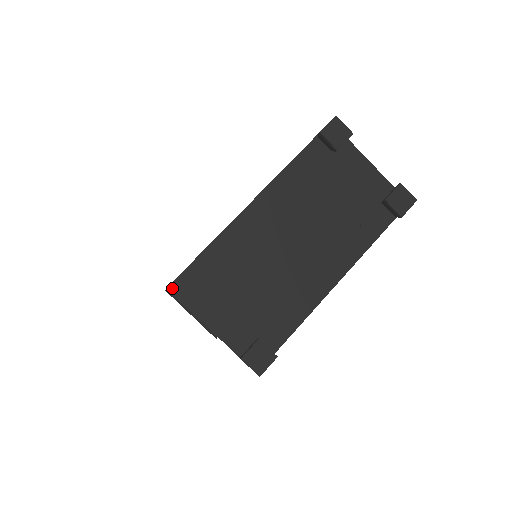
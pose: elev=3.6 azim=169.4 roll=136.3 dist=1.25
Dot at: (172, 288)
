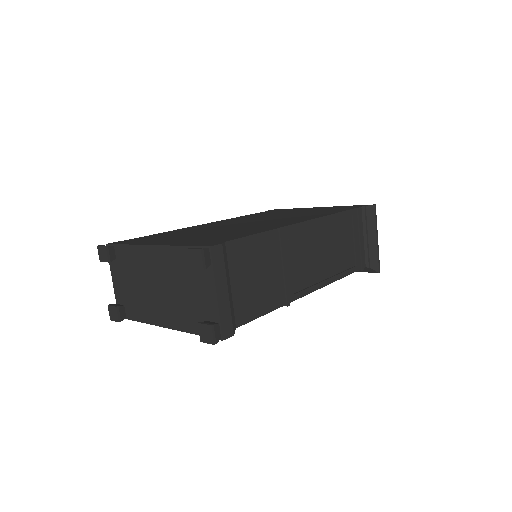
Dot at: (99, 248)
